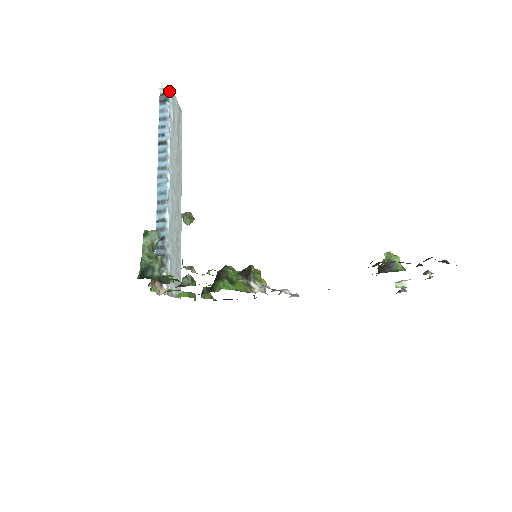
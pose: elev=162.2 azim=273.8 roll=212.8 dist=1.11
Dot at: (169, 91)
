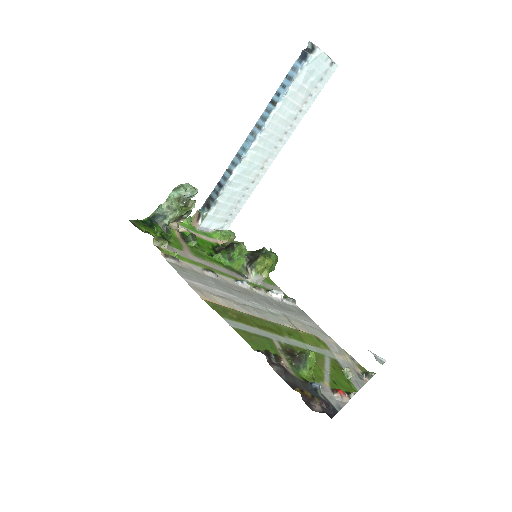
Dot at: (315, 49)
